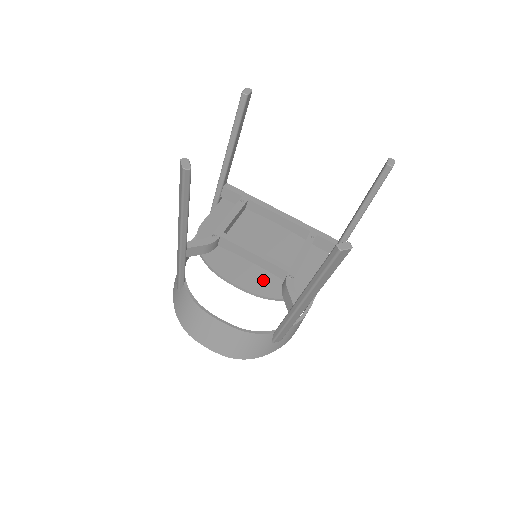
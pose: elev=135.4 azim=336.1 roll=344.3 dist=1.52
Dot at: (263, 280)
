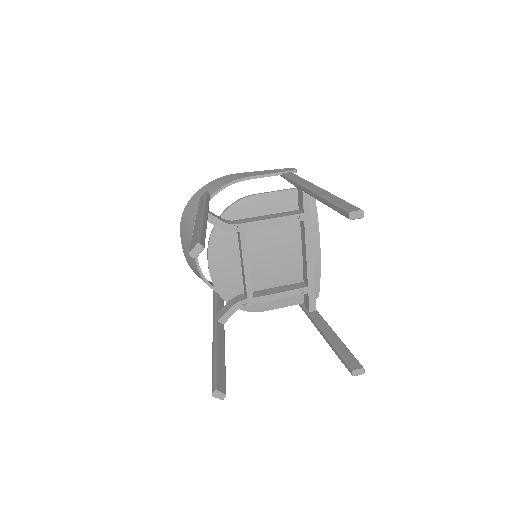
Dot at: (231, 281)
